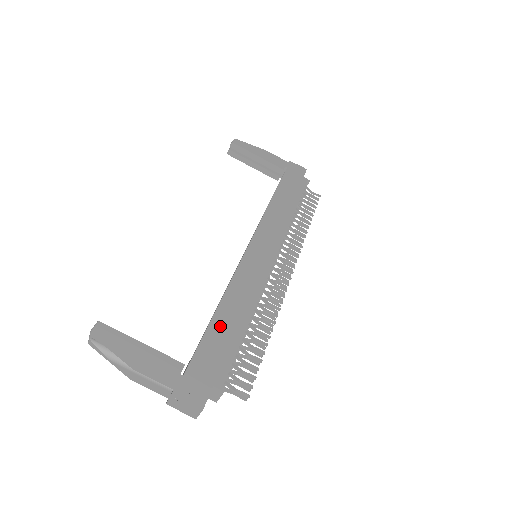
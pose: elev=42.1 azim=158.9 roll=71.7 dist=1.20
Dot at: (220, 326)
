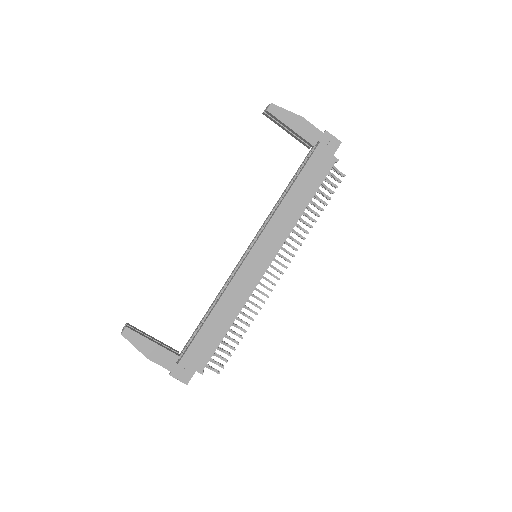
Dot at: (209, 329)
